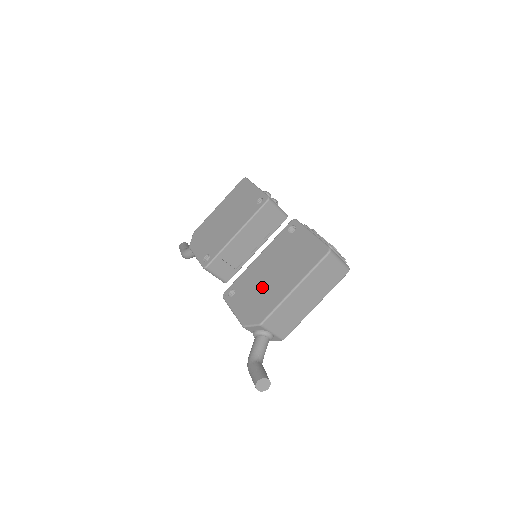
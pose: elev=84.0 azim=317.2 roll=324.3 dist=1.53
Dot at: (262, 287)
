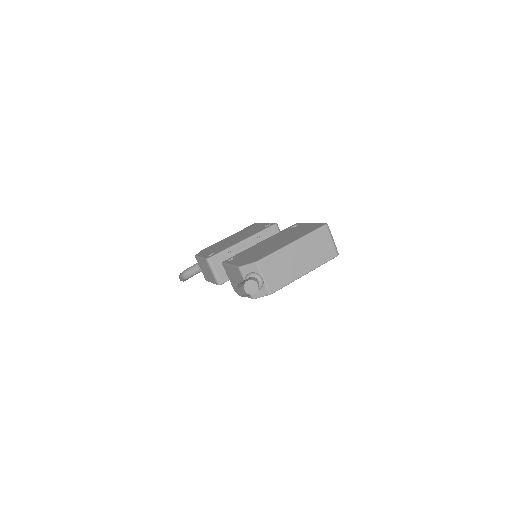
Dot at: (262, 249)
